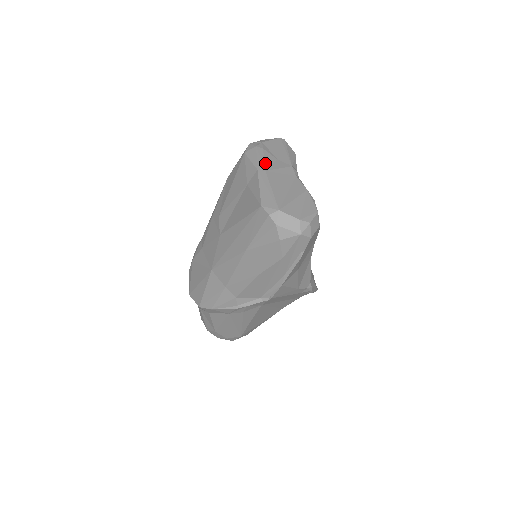
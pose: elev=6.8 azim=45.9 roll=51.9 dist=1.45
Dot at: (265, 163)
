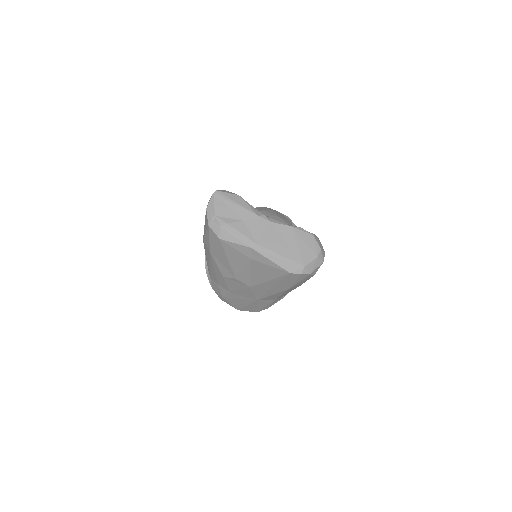
Dot at: (247, 237)
